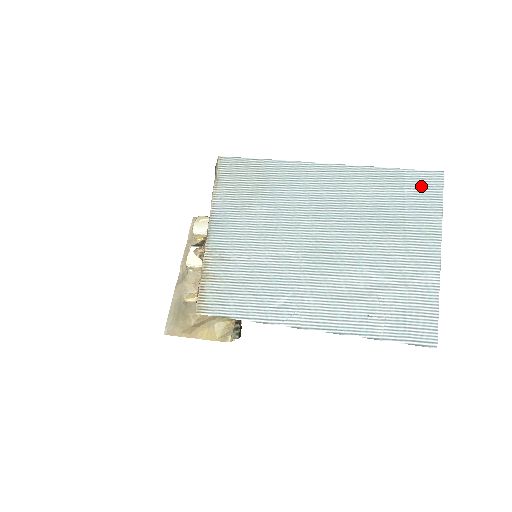
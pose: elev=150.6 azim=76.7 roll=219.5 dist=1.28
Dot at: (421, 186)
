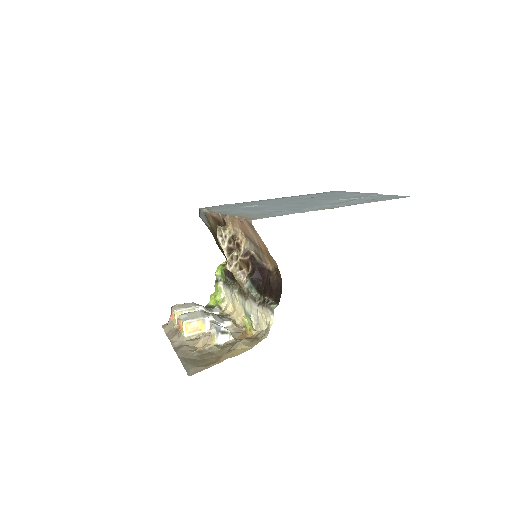
Dot at: occluded
